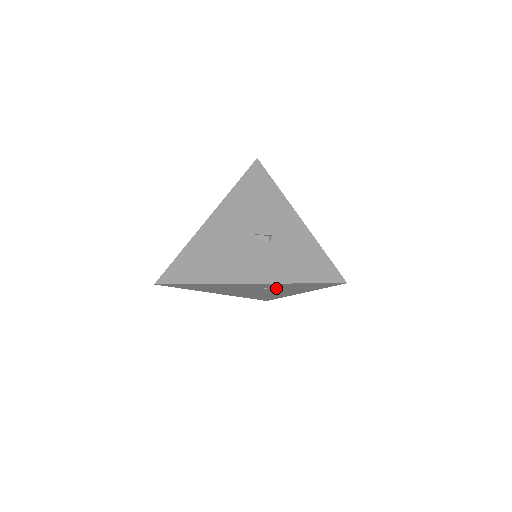
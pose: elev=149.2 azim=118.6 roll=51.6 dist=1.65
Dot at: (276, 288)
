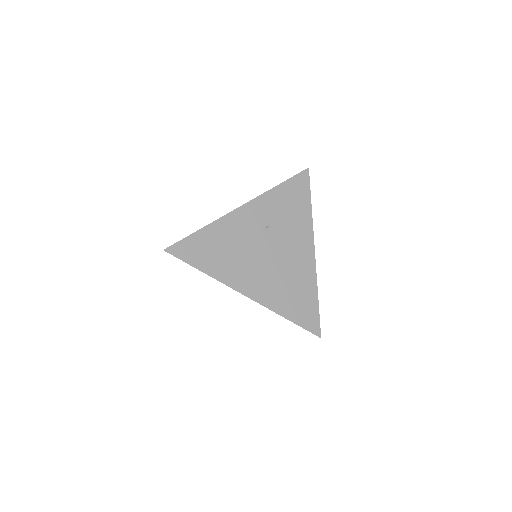
Dot at: (277, 225)
